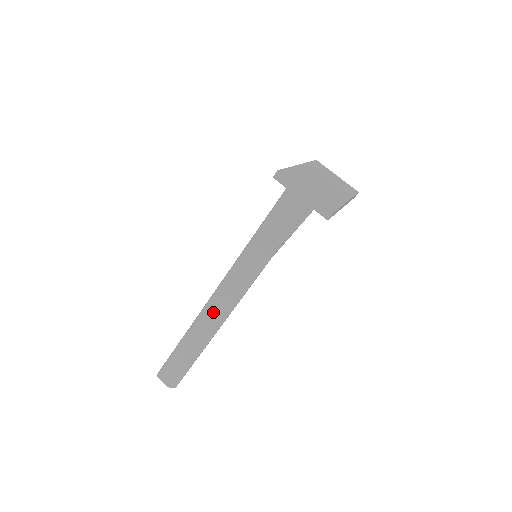
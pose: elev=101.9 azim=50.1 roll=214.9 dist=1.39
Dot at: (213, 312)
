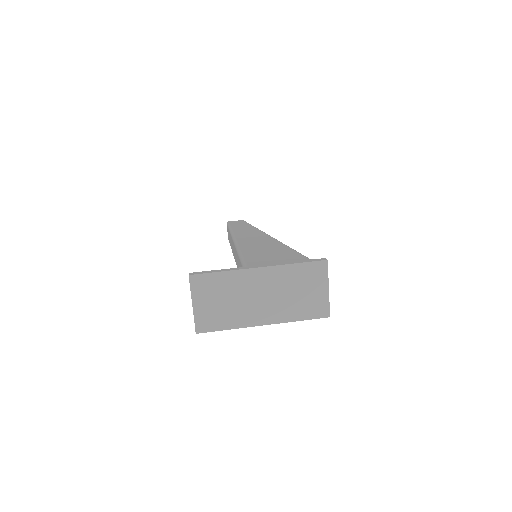
Dot at: occluded
